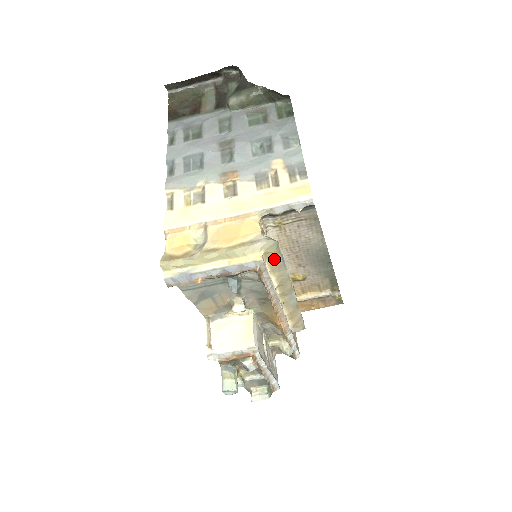
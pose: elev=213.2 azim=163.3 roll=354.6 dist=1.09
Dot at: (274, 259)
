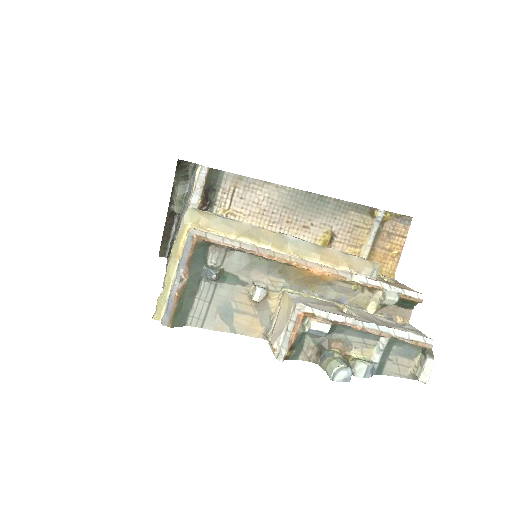
Dot at: (212, 223)
